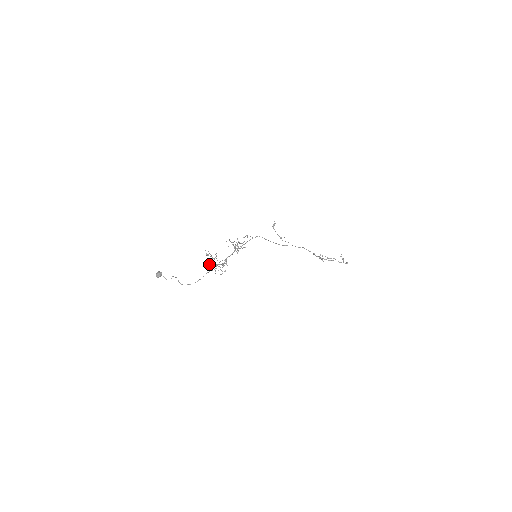
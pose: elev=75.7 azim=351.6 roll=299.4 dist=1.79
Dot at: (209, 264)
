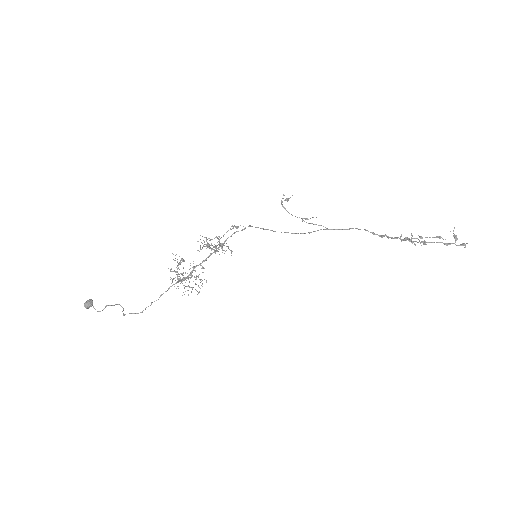
Dot at: (202, 268)
